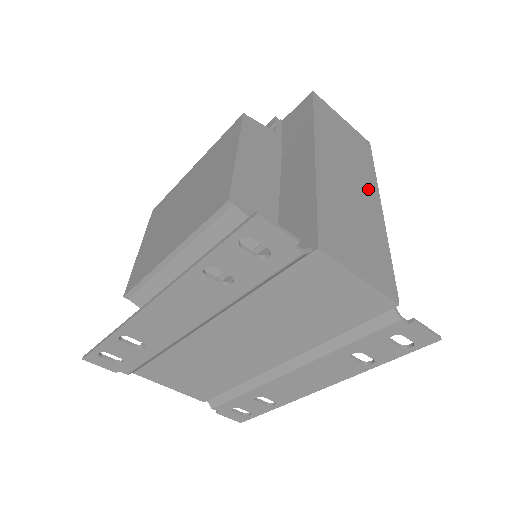
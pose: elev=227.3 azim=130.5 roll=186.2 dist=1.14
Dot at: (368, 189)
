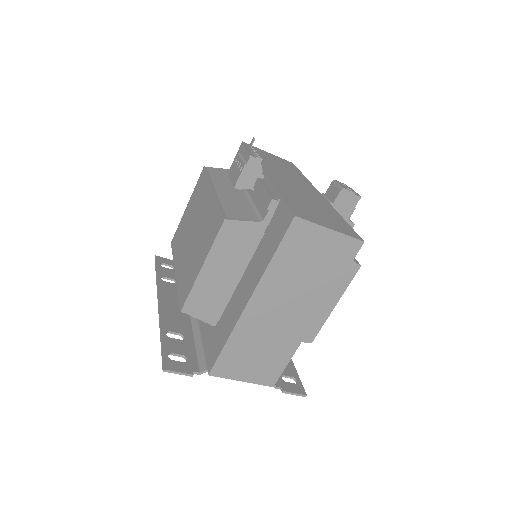
Dot at: (308, 307)
